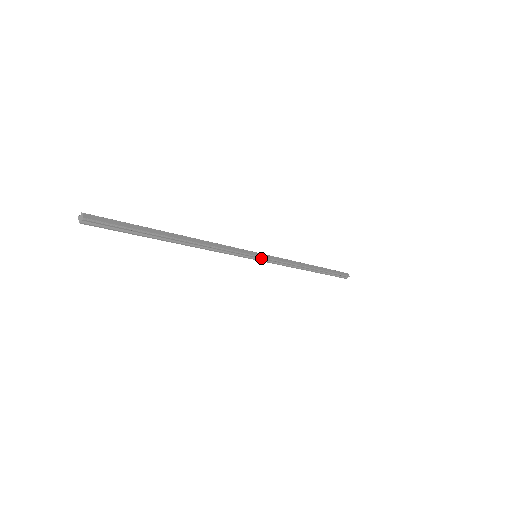
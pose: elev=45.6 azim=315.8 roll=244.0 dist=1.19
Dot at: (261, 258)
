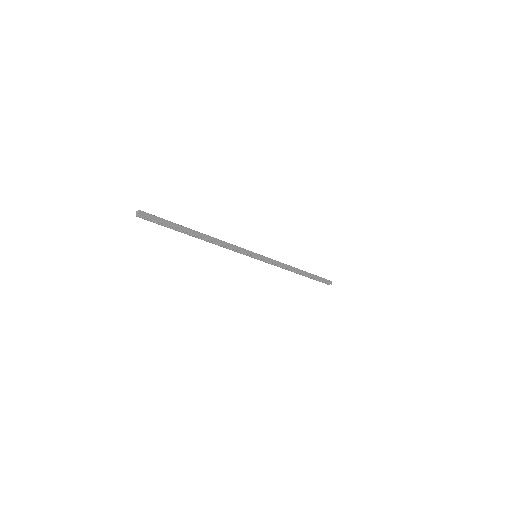
Dot at: (260, 258)
